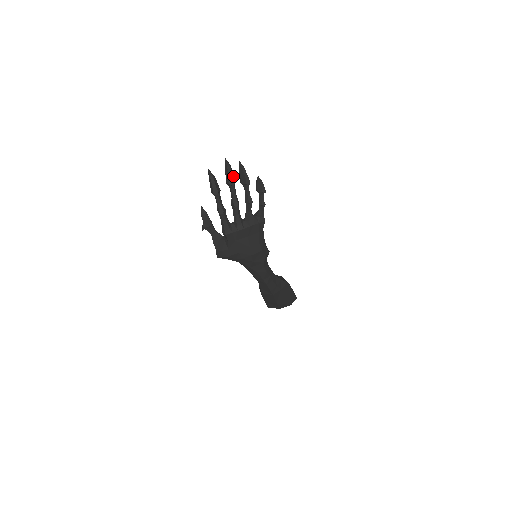
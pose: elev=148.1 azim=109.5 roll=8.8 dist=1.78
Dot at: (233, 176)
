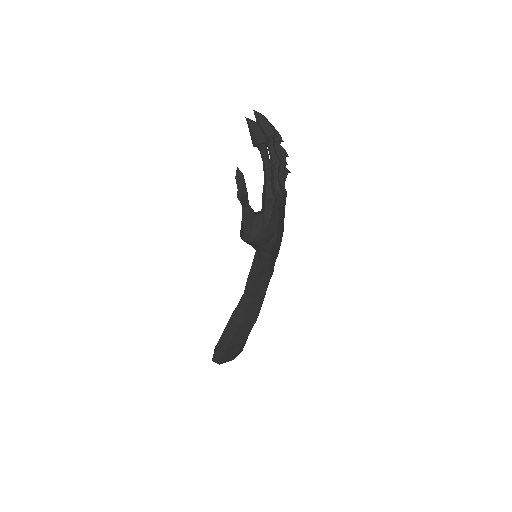
Dot at: (271, 129)
